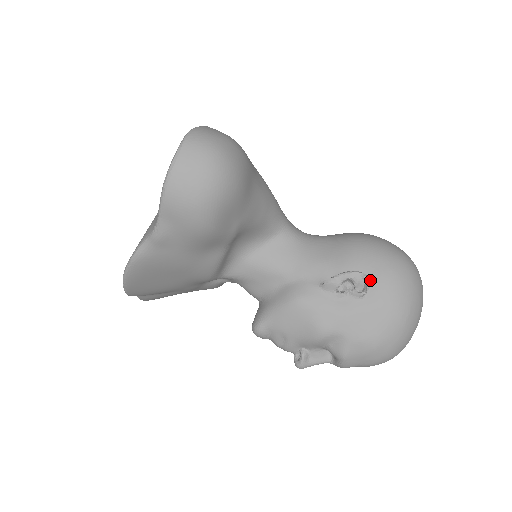
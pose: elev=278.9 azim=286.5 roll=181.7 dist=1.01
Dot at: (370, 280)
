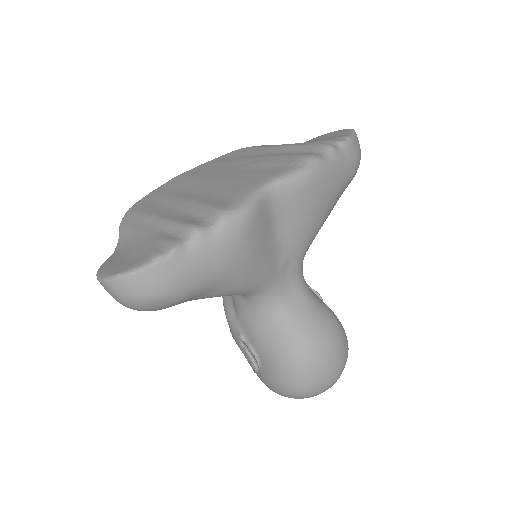
Dot at: (264, 370)
